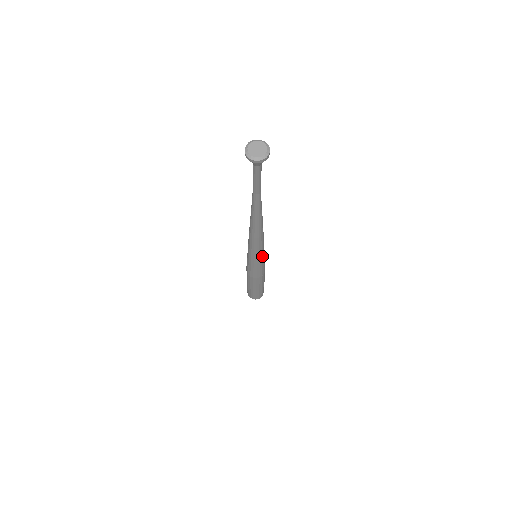
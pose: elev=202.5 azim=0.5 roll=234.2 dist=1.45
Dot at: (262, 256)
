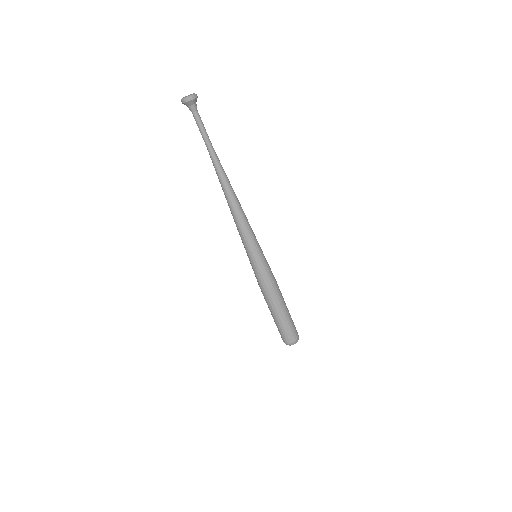
Dot at: (256, 248)
